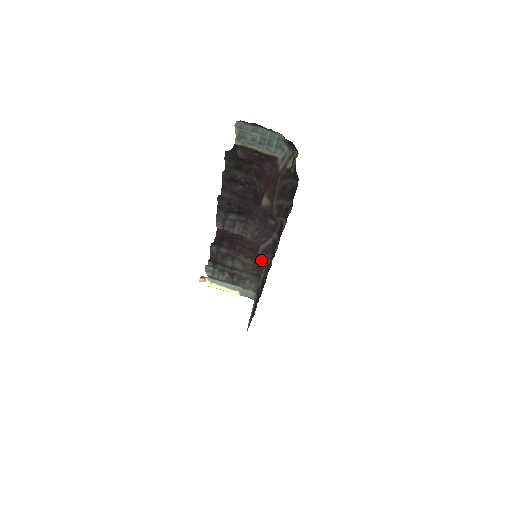
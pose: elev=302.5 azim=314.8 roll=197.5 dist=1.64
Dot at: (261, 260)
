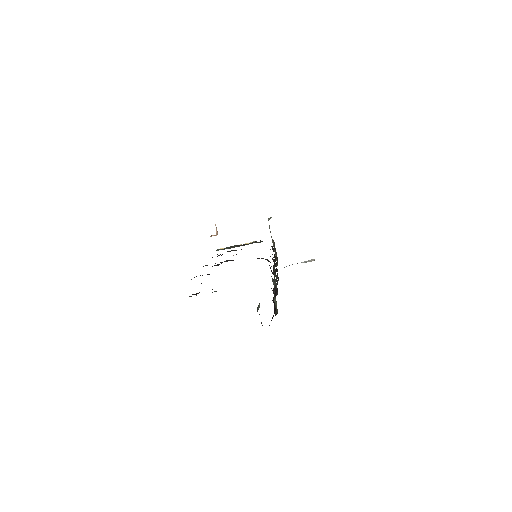
Dot at: occluded
